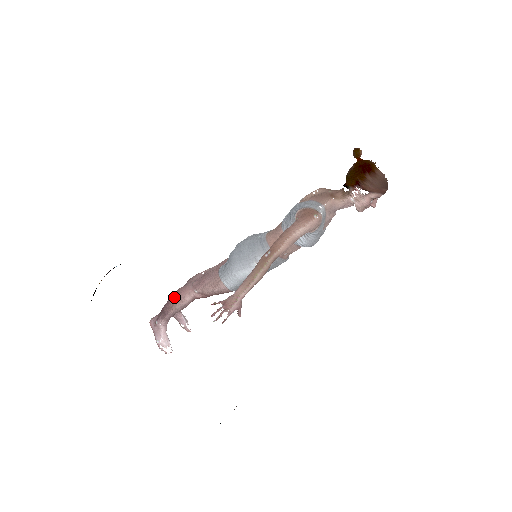
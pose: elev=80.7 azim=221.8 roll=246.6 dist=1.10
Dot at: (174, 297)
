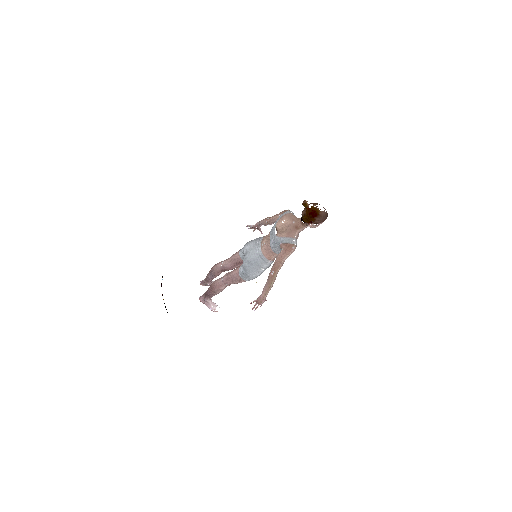
Dot at: (214, 290)
